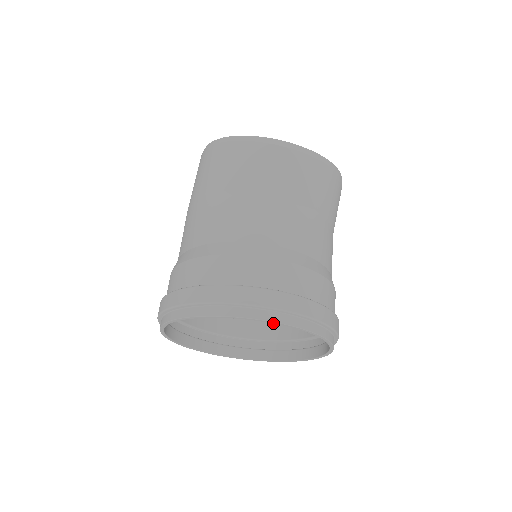
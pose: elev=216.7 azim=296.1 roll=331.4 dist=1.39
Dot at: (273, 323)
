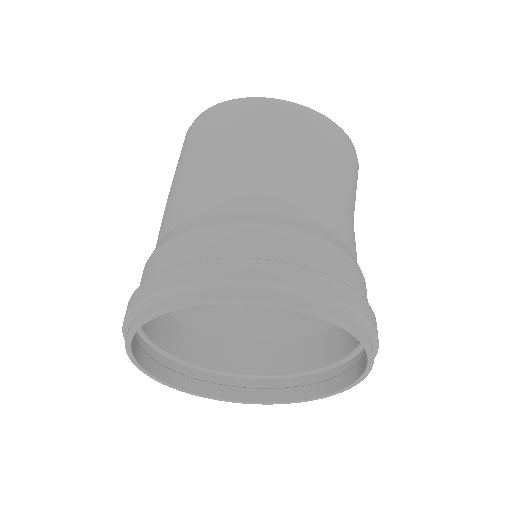
Dot at: (290, 309)
